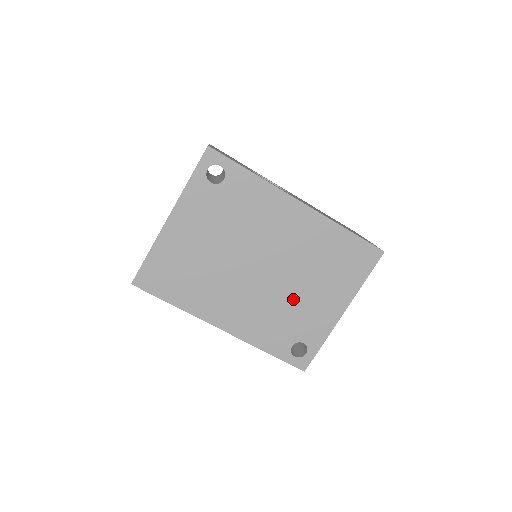
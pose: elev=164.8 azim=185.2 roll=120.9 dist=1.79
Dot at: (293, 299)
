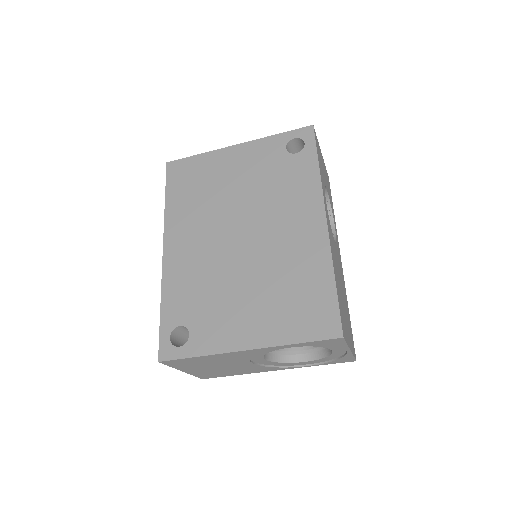
Dot at: (229, 287)
